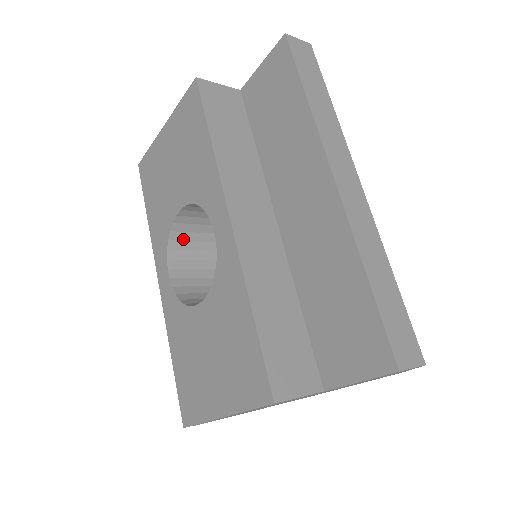
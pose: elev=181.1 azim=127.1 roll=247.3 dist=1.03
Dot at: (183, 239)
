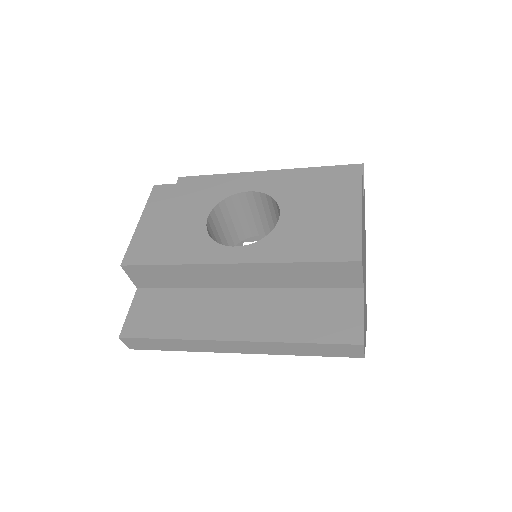
Dot at: occluded
